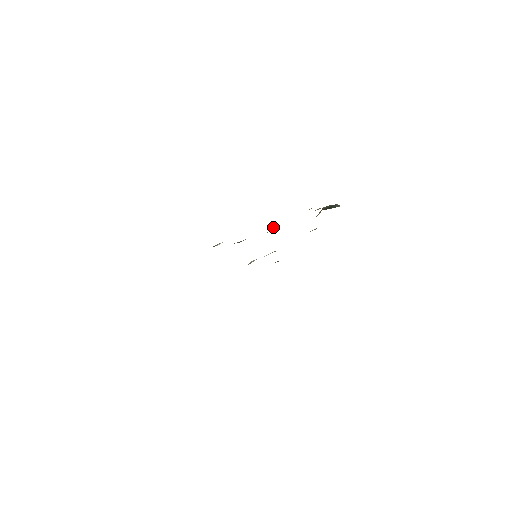
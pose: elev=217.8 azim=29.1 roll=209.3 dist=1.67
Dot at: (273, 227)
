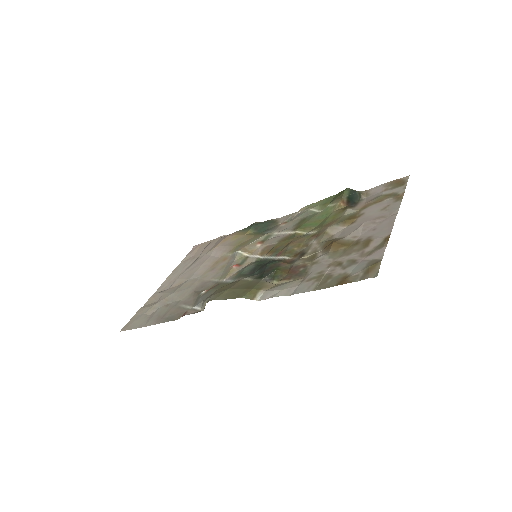
Dot at: (311, 254)
